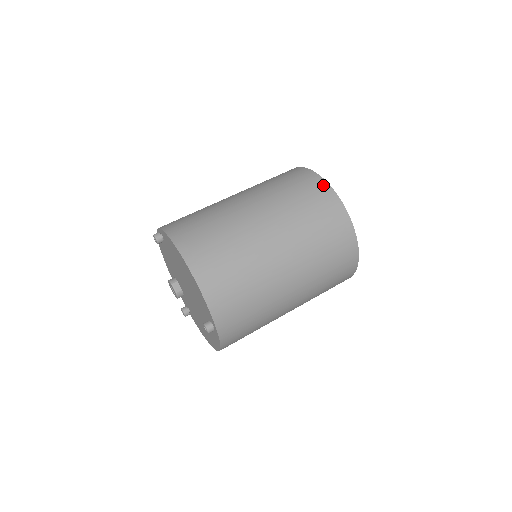
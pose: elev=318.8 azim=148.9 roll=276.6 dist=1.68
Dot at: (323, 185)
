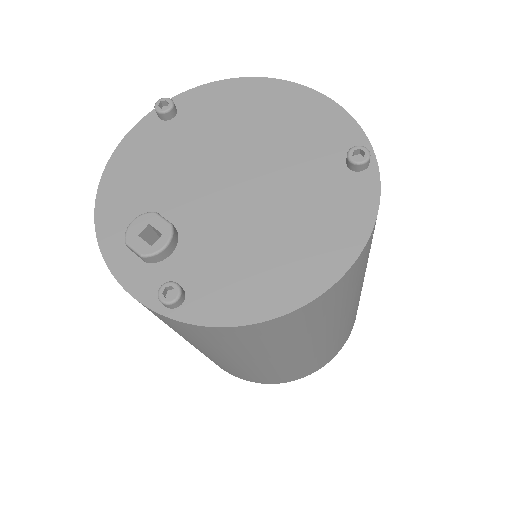
Dot at: occluded
